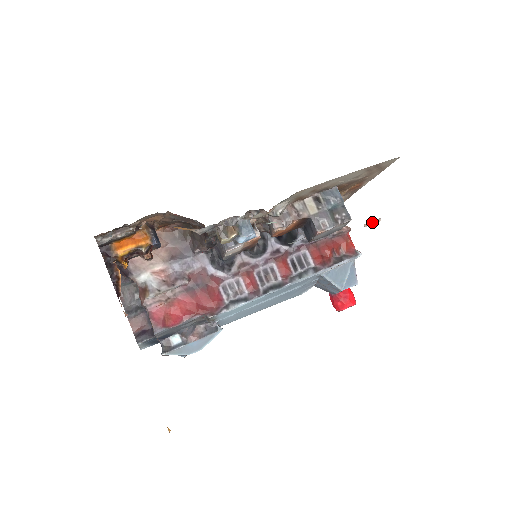
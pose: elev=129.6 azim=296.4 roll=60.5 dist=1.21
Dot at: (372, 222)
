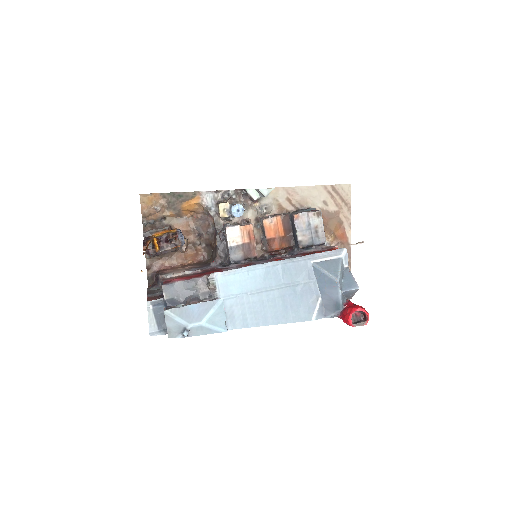
Dot at: (356, 243)
